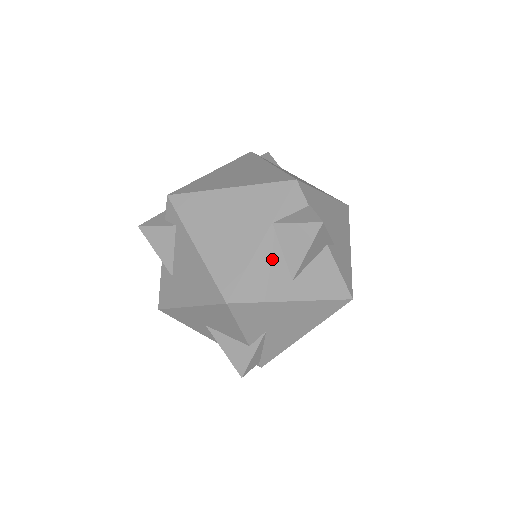
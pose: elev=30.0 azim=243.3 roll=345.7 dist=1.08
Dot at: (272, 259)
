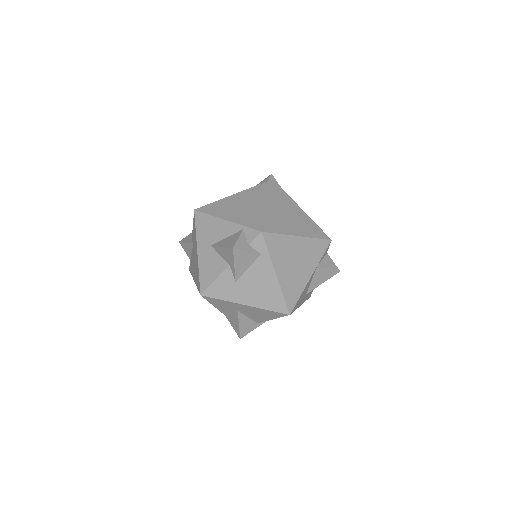
Dot at: (308, 286)
